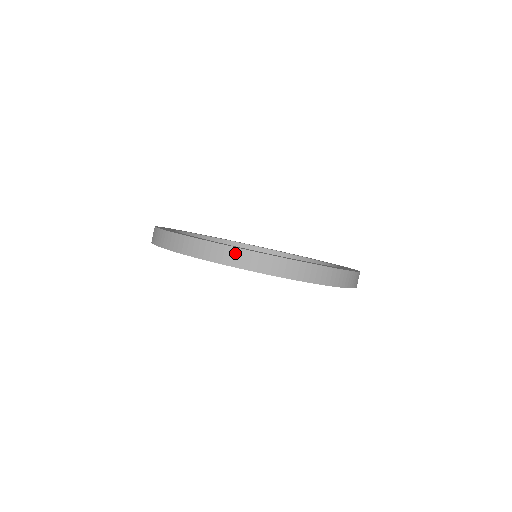
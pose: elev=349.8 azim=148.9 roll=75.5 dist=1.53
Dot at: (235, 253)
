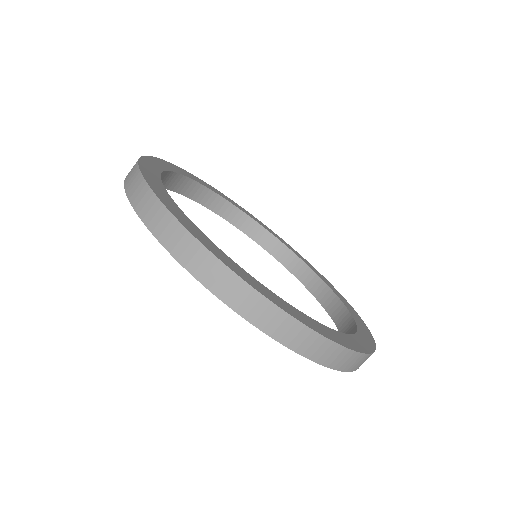
Dot at: (156, 208)
